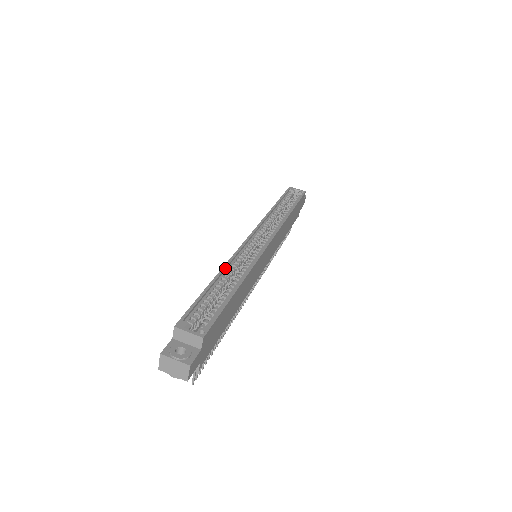
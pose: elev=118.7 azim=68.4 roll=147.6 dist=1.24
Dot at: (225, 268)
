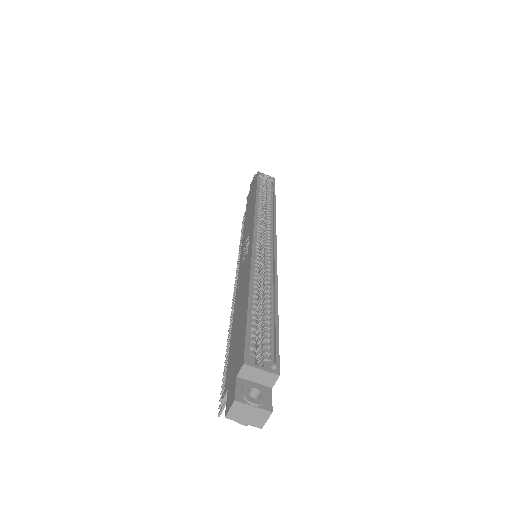
Dot at: (252, 278)
